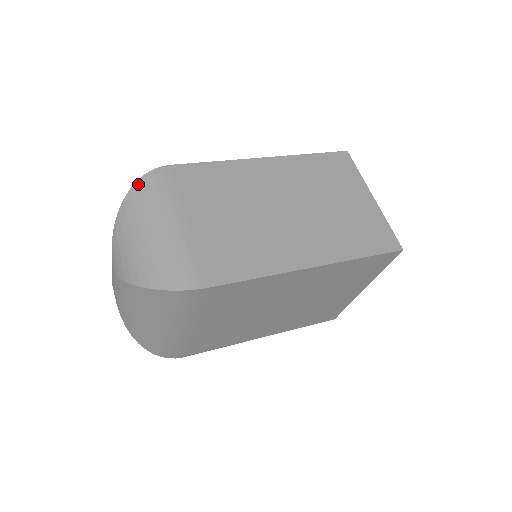
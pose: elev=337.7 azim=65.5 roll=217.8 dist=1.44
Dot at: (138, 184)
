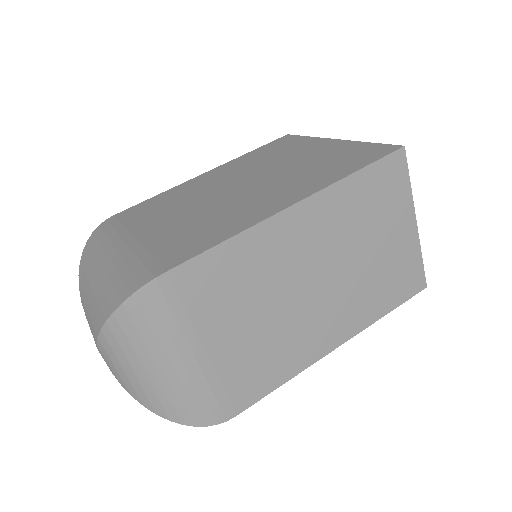
Dot at: (126, 307)
